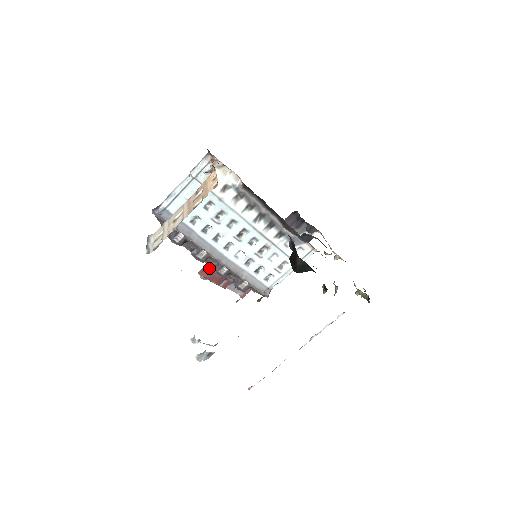
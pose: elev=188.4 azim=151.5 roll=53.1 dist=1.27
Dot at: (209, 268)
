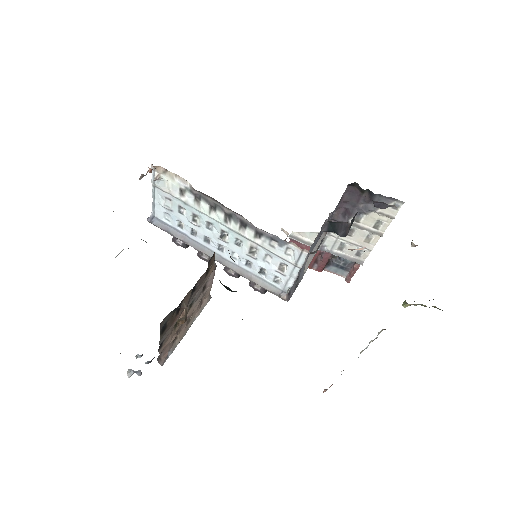
Dot at: occluded
